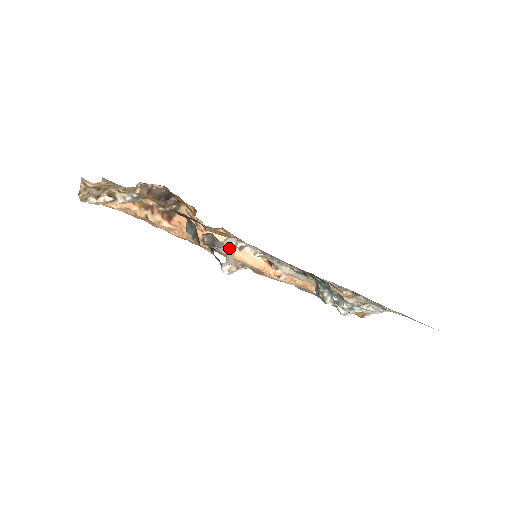
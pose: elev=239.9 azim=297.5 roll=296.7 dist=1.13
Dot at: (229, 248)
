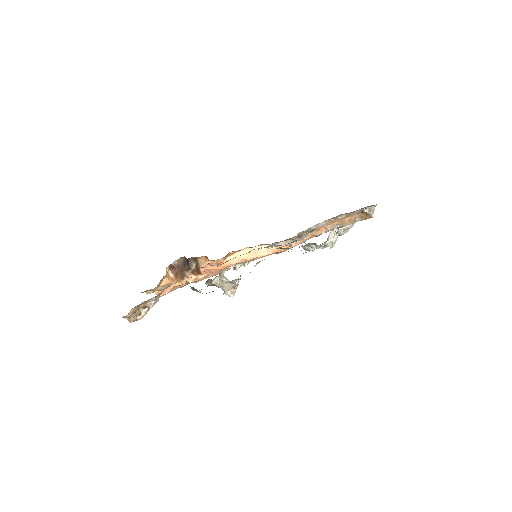
Dot at: (246, 257)
